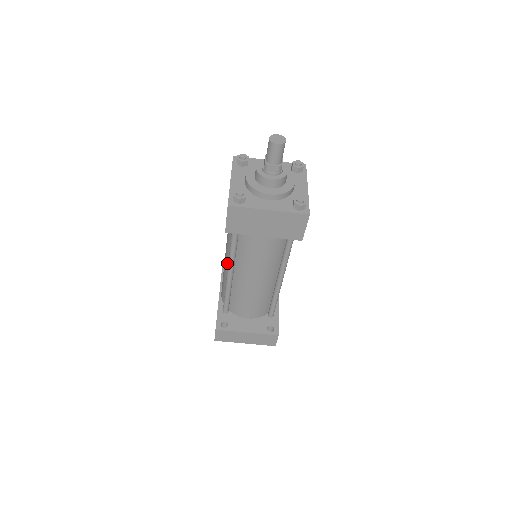
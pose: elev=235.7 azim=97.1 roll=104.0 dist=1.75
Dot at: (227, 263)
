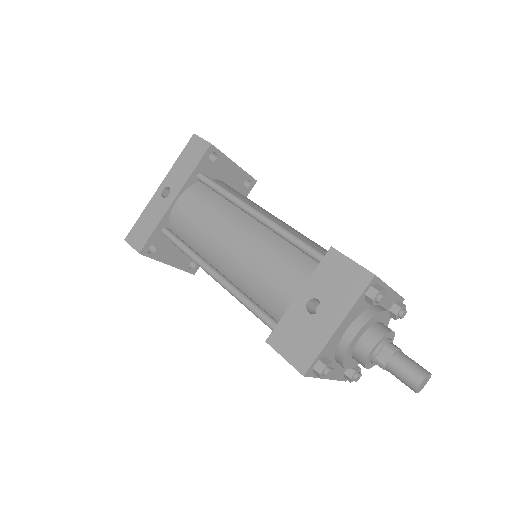
Dot at: (223, 260)
